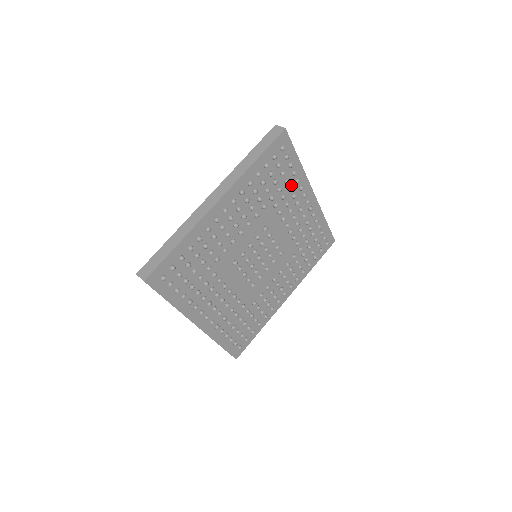
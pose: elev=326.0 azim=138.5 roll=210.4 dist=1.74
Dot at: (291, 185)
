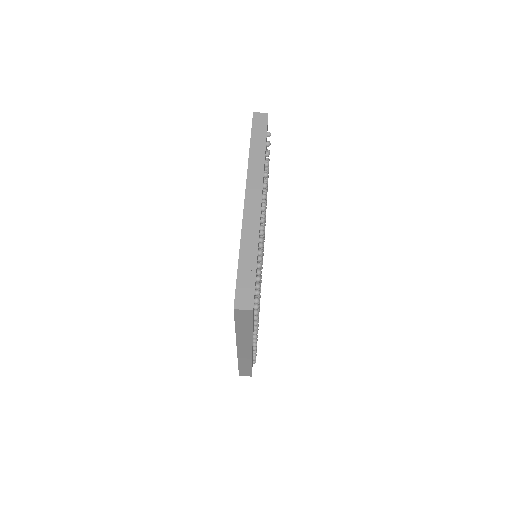
Dot at: (258, 252)
